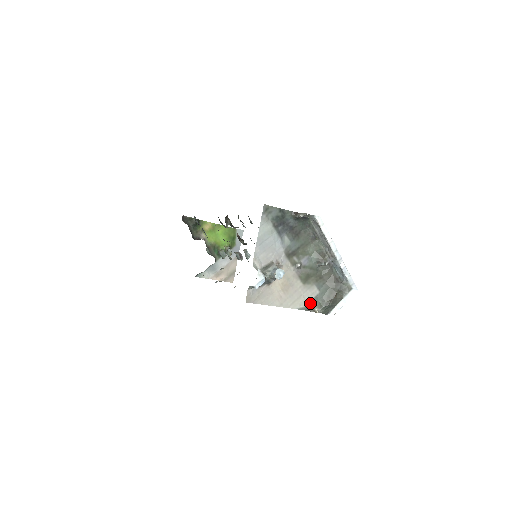
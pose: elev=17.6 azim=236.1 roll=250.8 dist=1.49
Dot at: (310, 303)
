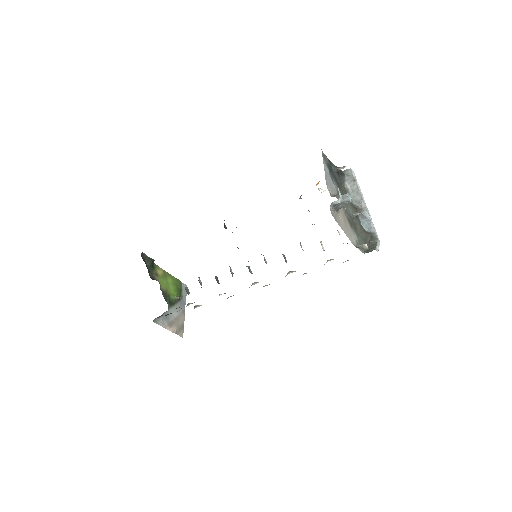
Dot at: (357, 244)
